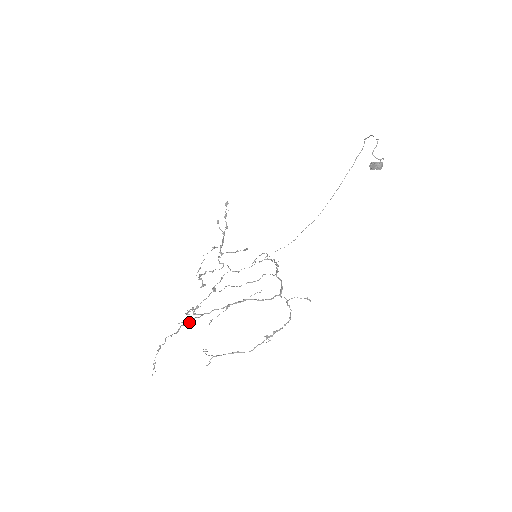
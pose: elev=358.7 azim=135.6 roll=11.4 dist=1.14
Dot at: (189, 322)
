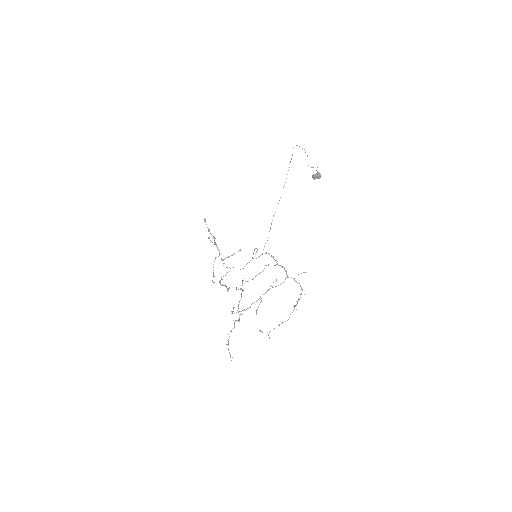
Dot at: (239, 318)
